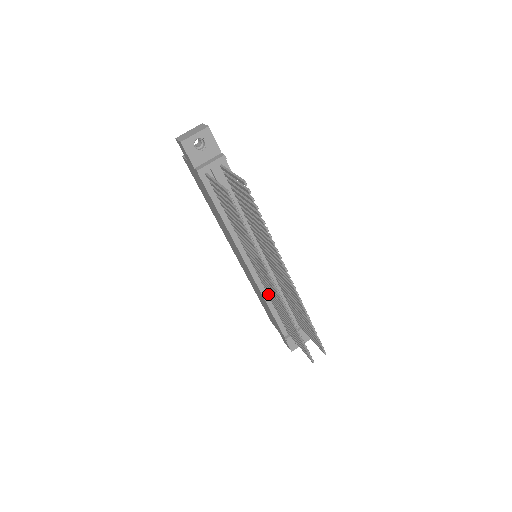
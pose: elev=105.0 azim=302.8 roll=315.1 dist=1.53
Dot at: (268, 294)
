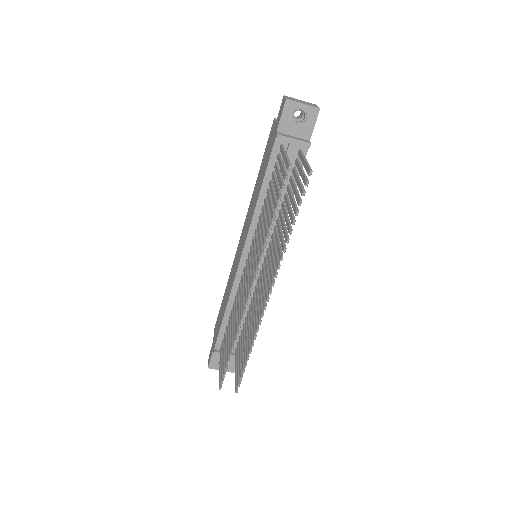
Dot at: (236, 297)
